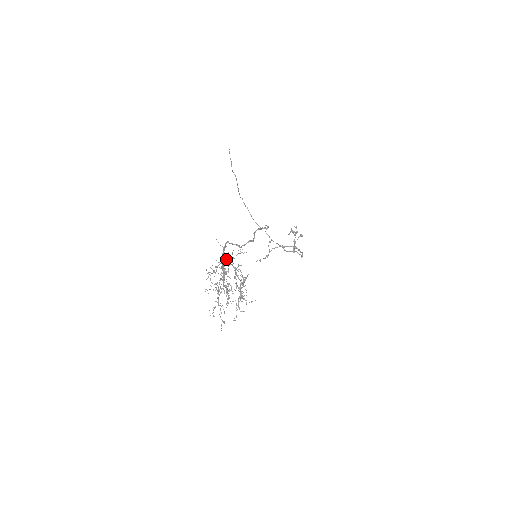
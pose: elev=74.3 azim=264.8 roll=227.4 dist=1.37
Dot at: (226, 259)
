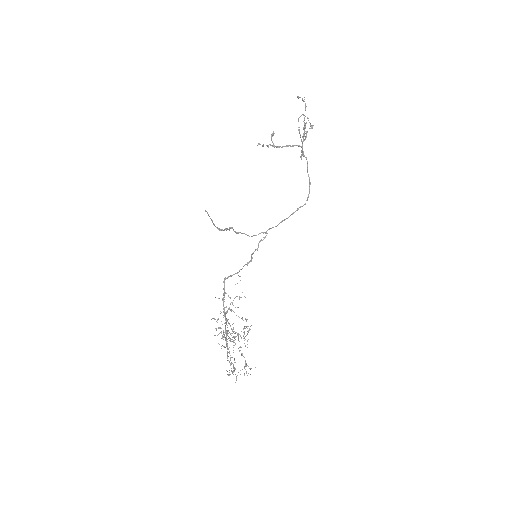
Dot at: (227, 310)
